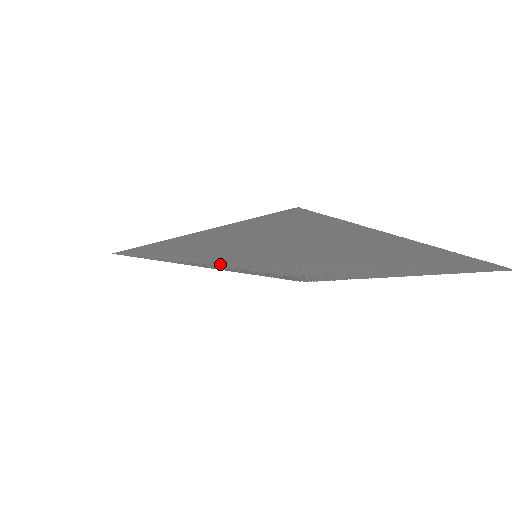
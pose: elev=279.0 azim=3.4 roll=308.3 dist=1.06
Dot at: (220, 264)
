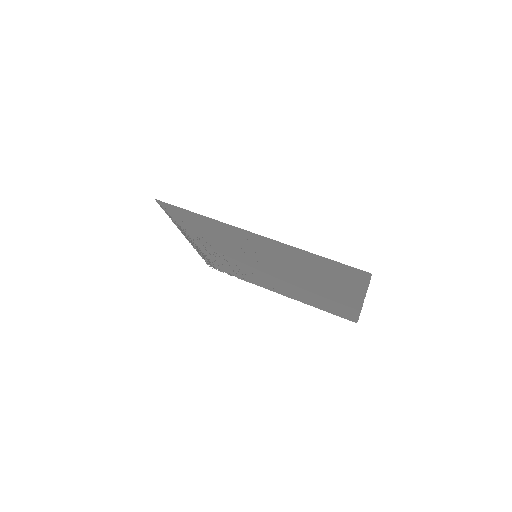
Dot at: (208, 241)
